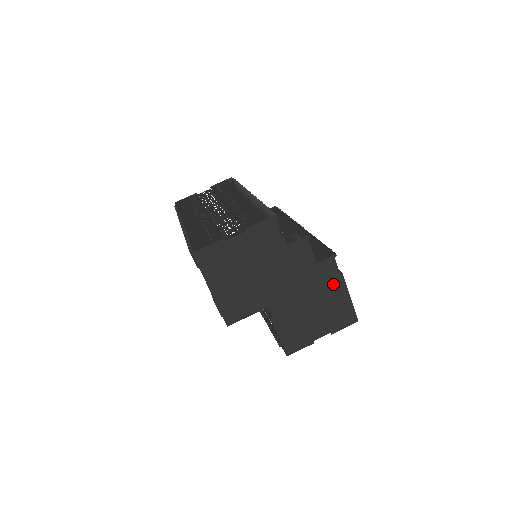
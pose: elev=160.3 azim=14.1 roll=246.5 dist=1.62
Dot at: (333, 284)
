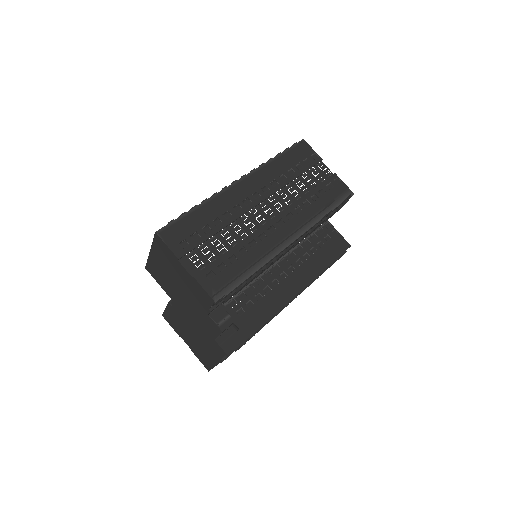
Dot at: (213, 353)
